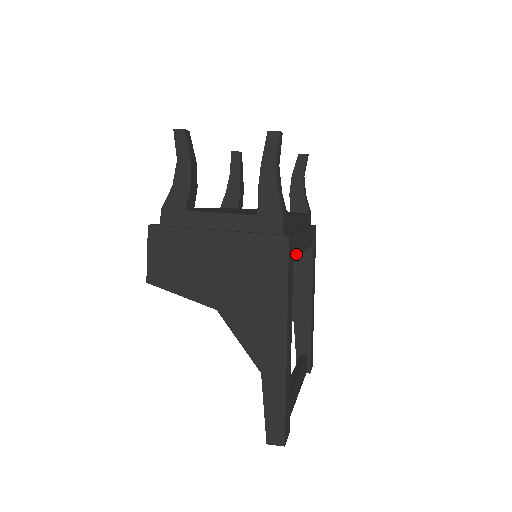
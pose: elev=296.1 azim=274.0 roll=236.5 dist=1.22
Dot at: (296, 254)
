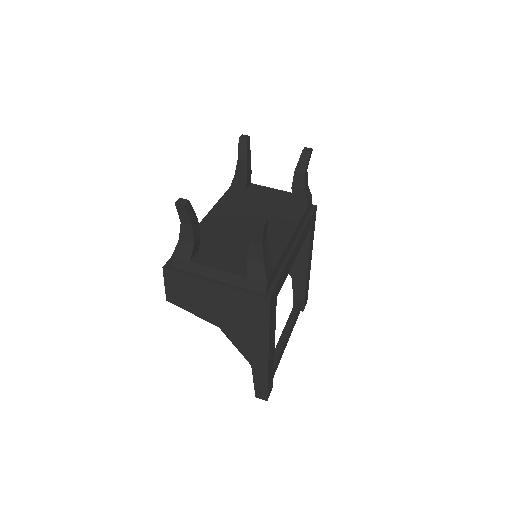
Dot at: (282, 284)
